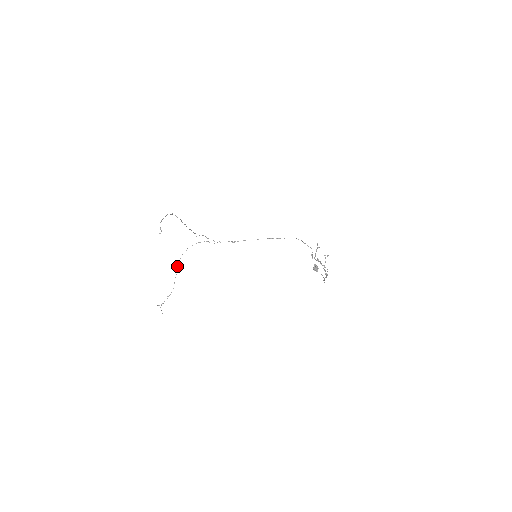
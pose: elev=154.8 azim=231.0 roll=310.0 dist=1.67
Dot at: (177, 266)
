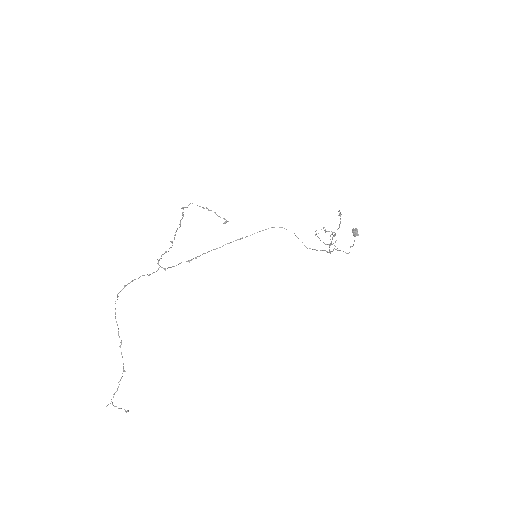
Dot at: occluded
